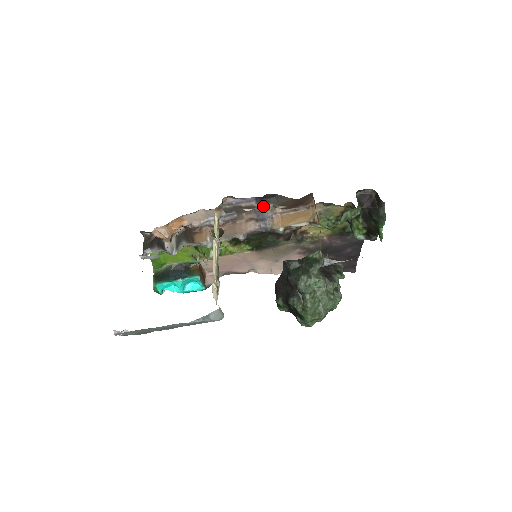
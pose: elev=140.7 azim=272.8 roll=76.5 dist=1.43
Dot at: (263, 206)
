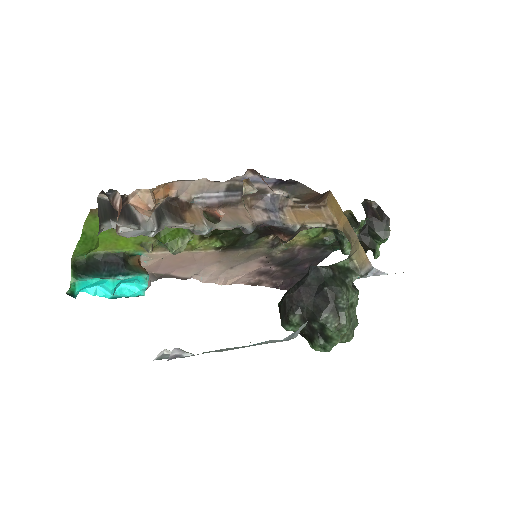
Dot at: (275, 193)
